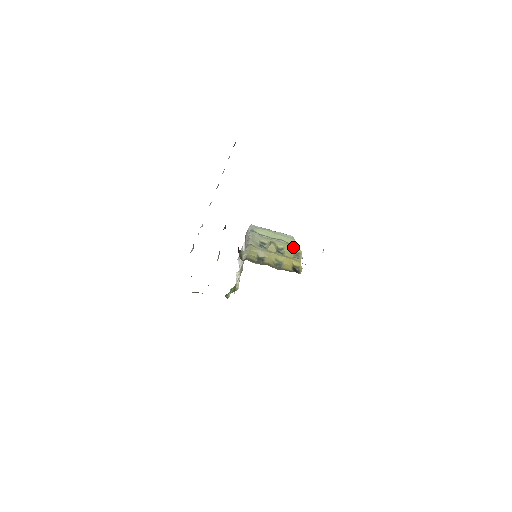
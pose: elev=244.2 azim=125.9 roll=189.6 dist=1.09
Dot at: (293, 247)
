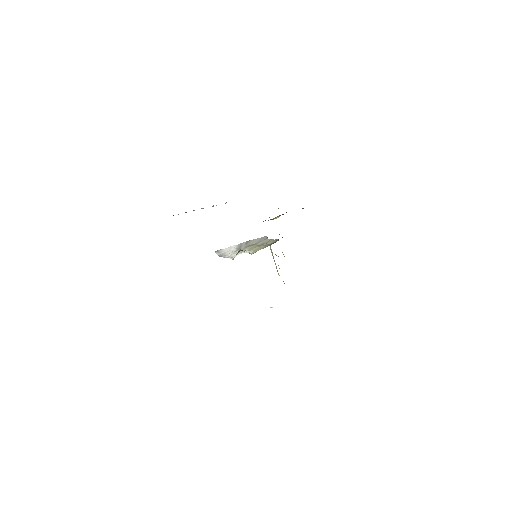
Dot at: occluded
